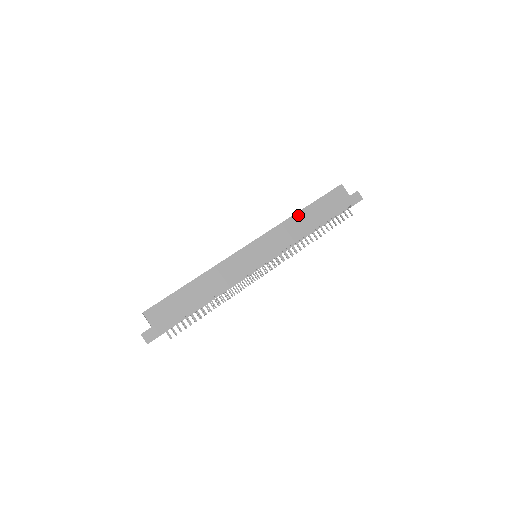
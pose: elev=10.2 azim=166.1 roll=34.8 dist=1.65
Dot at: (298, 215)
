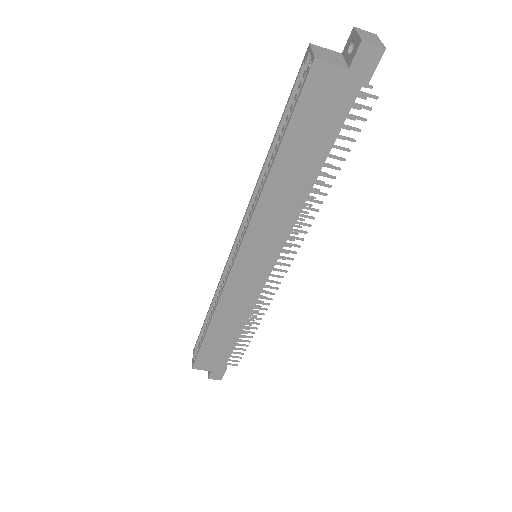
Dot at: (271, 182)
